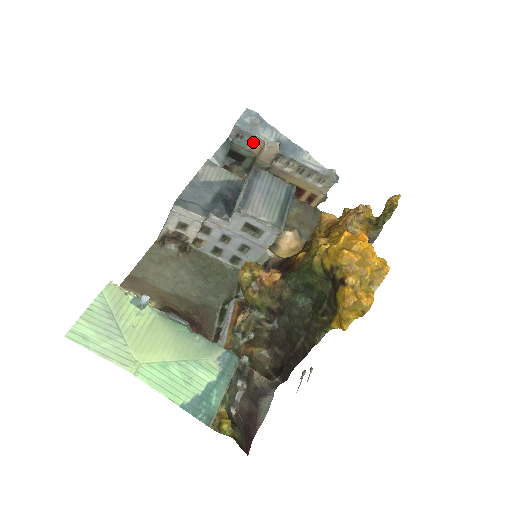
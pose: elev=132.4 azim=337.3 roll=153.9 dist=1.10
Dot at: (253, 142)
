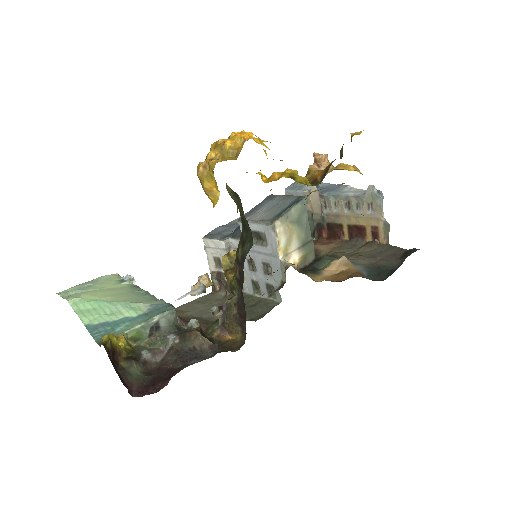
Dot at: occluded
